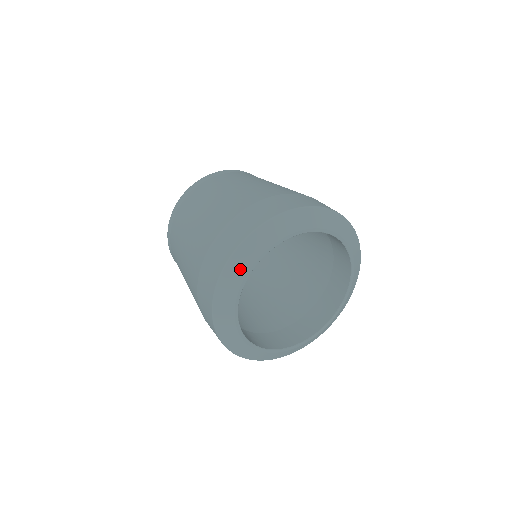
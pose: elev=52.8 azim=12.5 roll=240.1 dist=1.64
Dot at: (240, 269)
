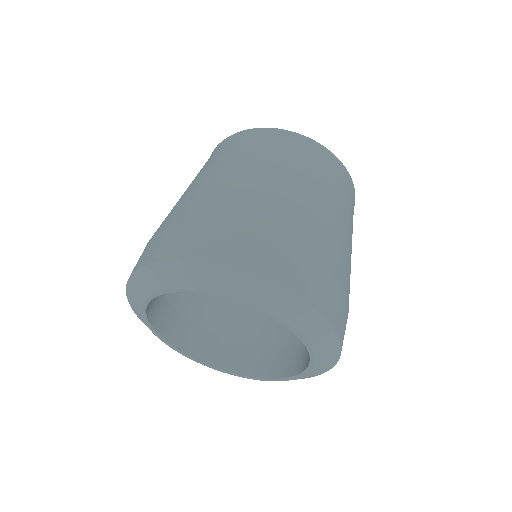
Dot at: (194, 280)
